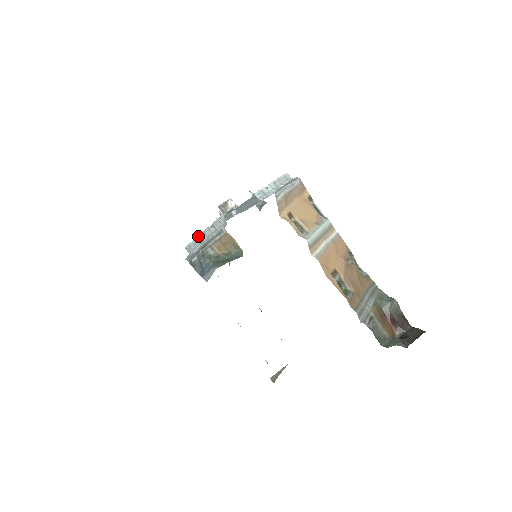
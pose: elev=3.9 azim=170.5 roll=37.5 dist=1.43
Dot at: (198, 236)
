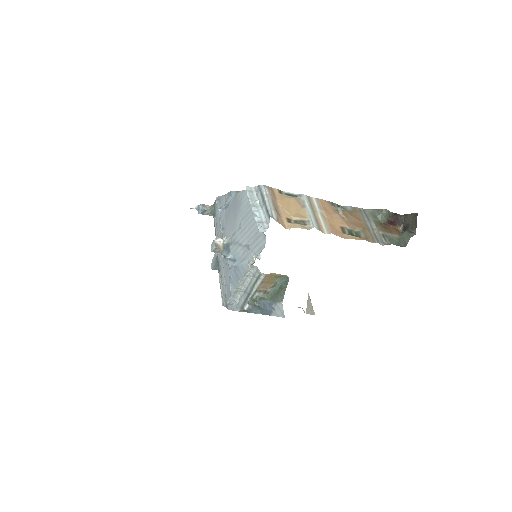
Dot at: (234, 290)
